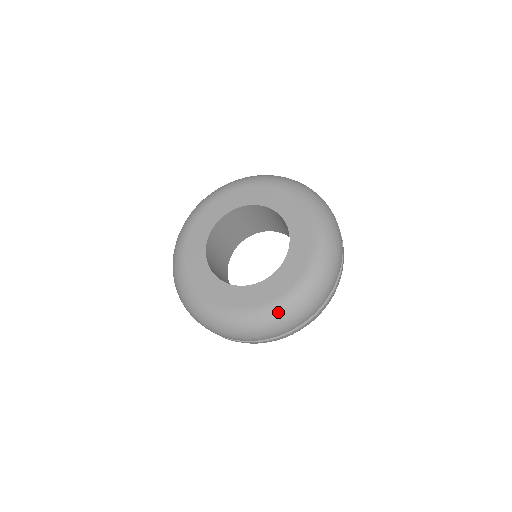
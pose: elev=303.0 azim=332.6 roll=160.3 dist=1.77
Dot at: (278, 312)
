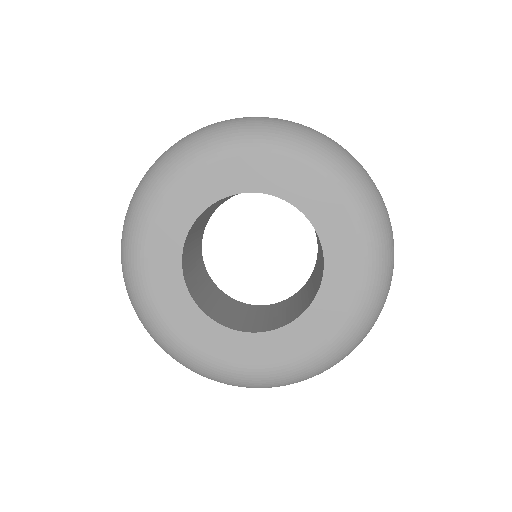
Dot at: (373, 299)
